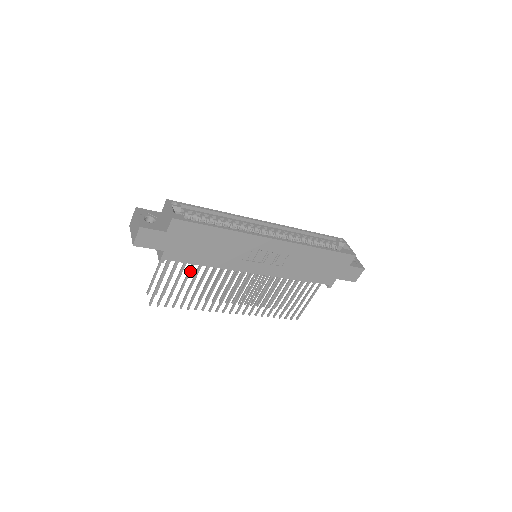
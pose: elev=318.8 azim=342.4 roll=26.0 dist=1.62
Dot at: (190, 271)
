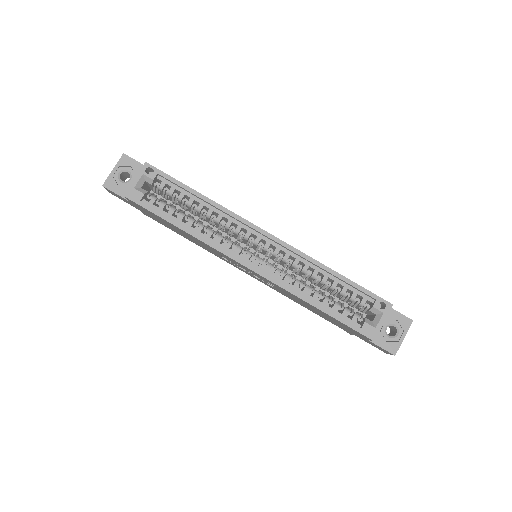
Dot at: occluded
